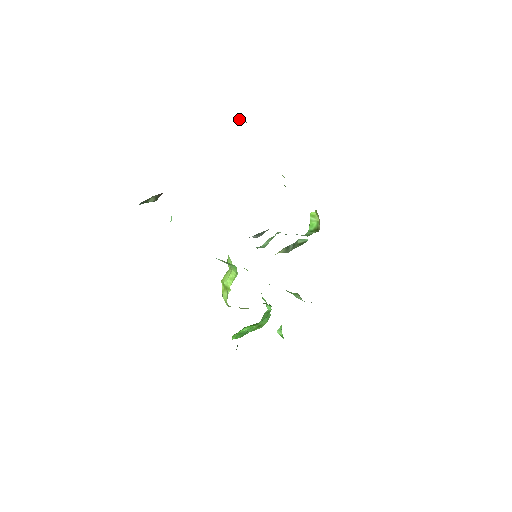
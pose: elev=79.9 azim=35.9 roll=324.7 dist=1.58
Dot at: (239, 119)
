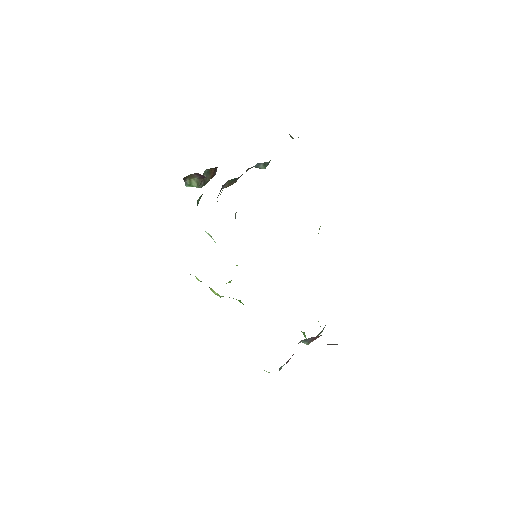
Dot at: (291, 137)
